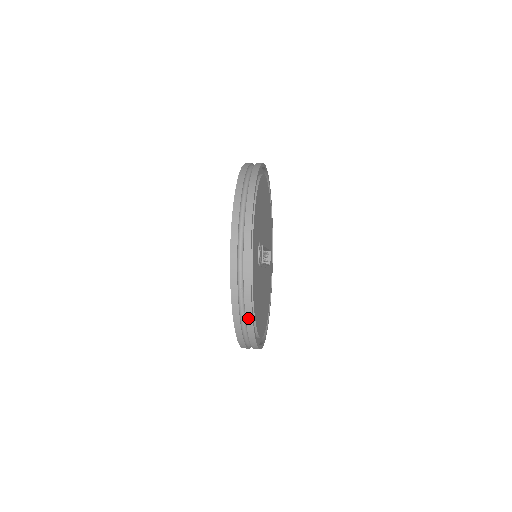
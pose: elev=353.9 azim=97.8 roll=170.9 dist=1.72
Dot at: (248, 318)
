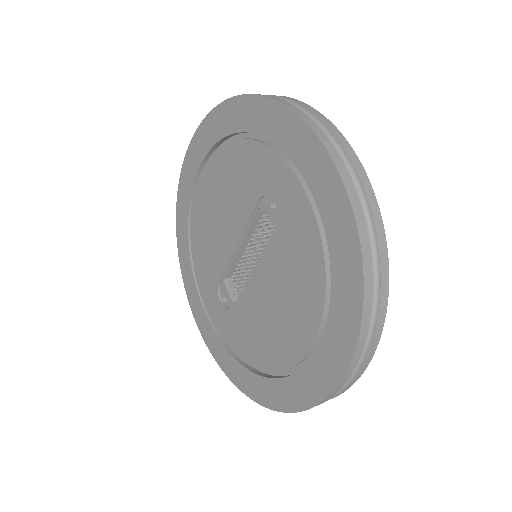
Dot at: (380, 242)
